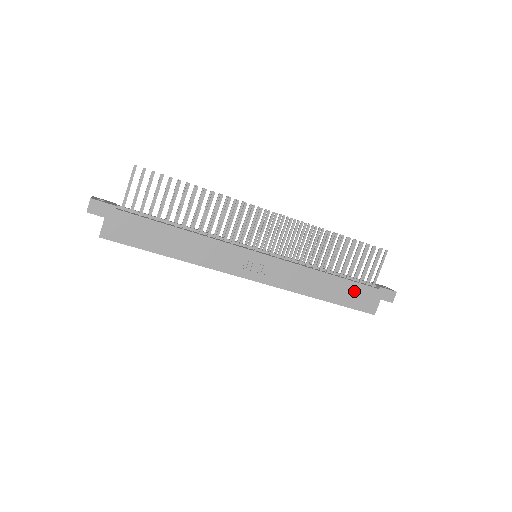
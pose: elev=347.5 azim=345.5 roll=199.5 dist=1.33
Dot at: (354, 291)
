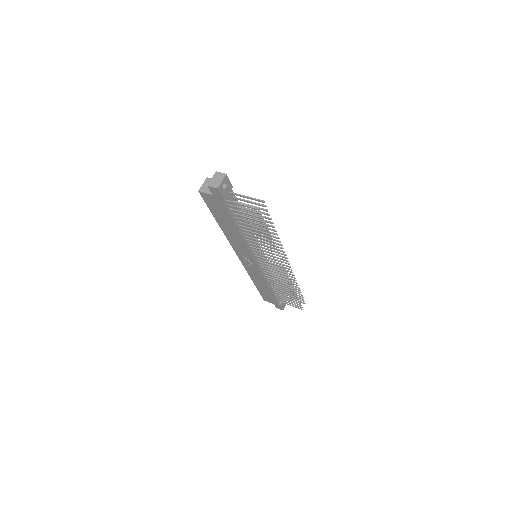
Dot at: (269, 295)
